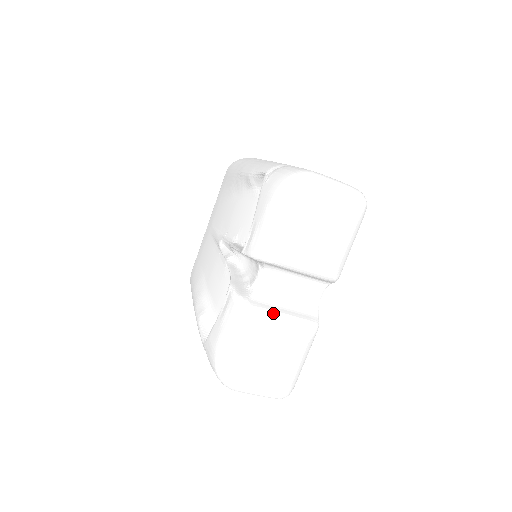
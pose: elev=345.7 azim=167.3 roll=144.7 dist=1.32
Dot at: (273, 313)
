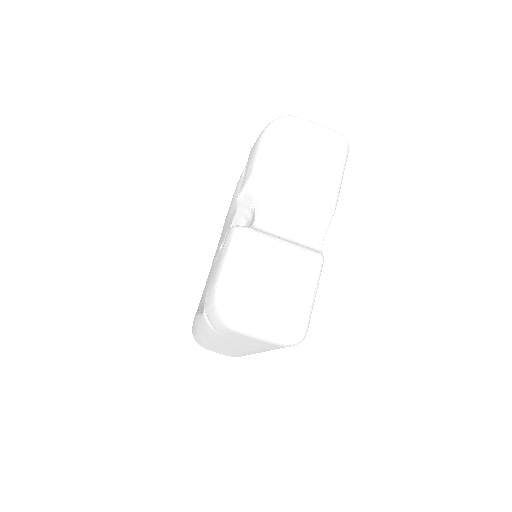
Dot at: (272, 235)
